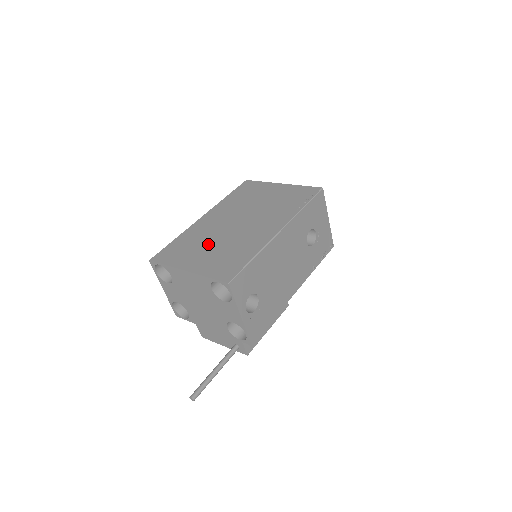
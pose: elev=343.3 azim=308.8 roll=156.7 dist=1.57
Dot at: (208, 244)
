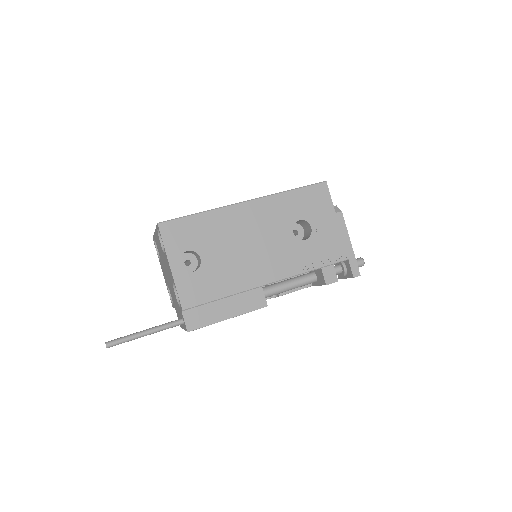
Dot at: occluded
